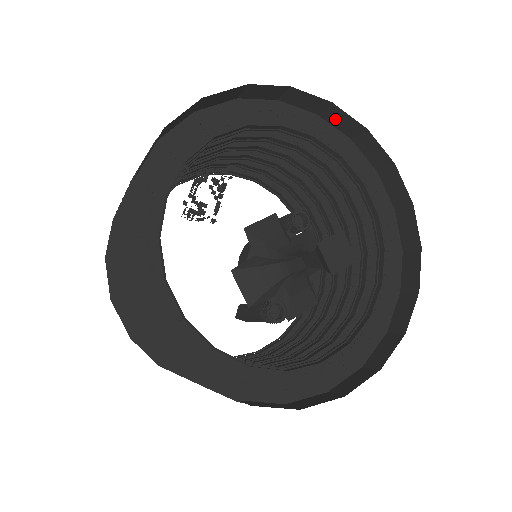
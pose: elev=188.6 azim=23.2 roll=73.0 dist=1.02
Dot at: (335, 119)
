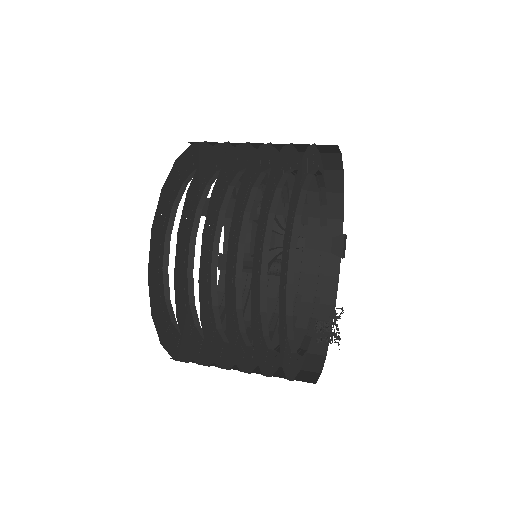
Dot at: occluded
